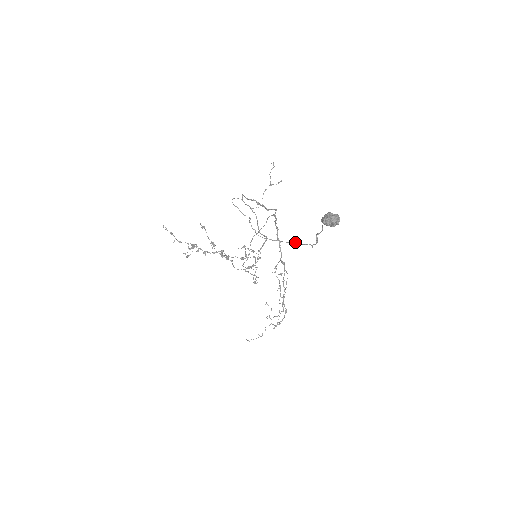
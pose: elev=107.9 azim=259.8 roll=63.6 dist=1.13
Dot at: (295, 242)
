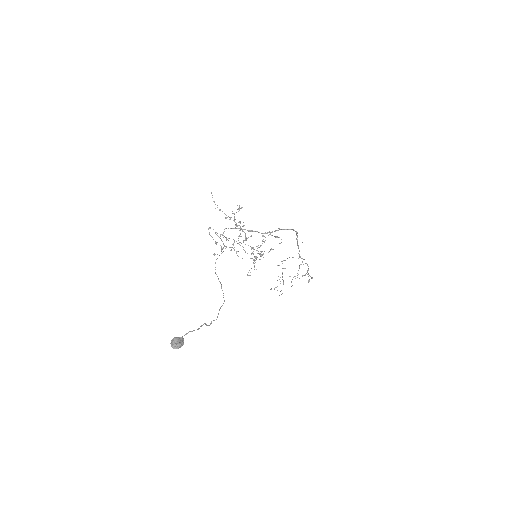
Dot at: (224, 300)
